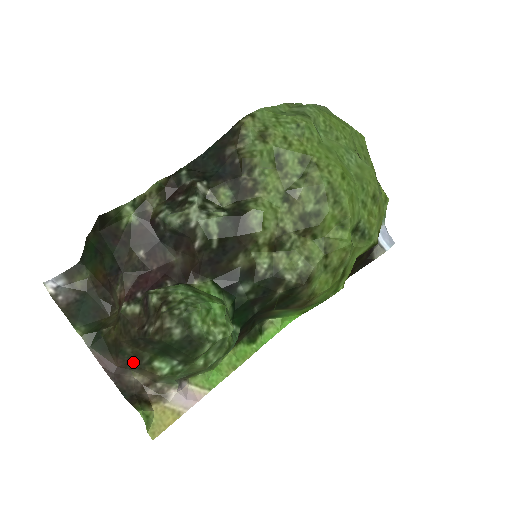
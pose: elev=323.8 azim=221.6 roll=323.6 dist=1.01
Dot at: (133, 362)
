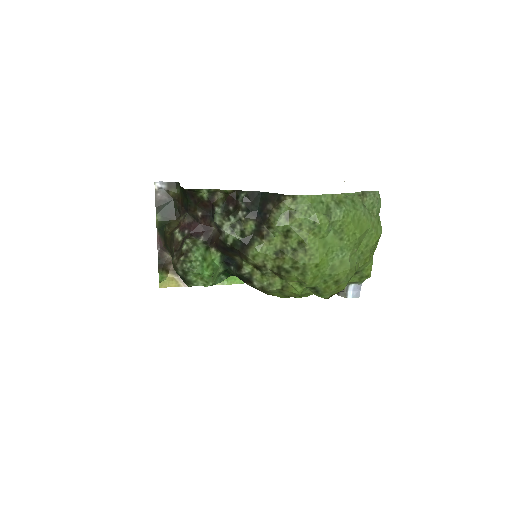
Dot at: (170, 252)
